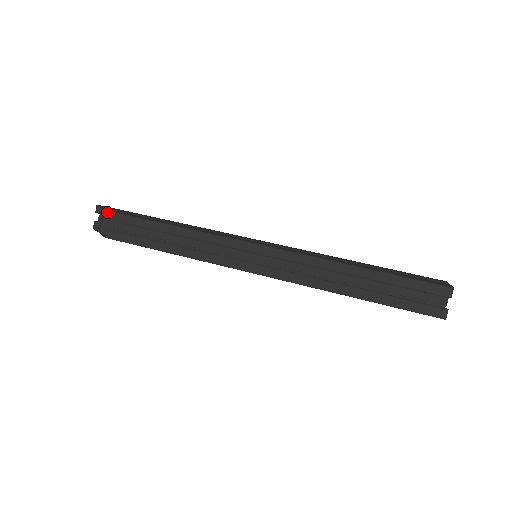
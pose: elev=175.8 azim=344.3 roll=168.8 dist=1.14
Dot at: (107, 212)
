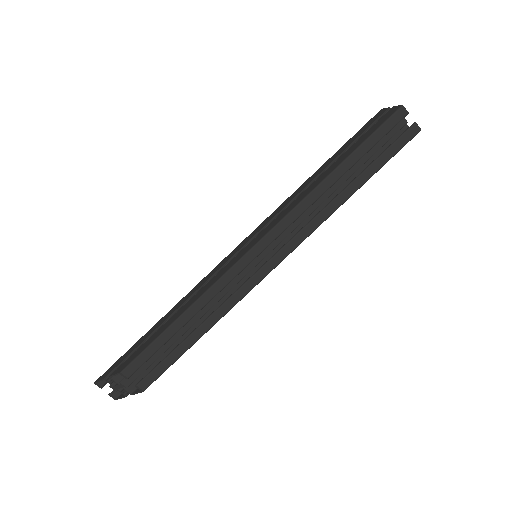
Dot at: (115, 376)
